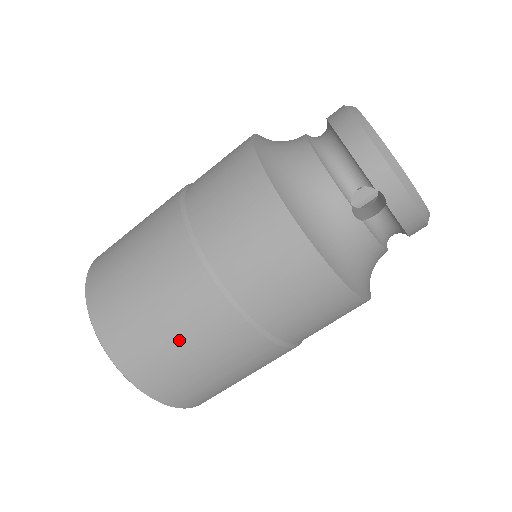
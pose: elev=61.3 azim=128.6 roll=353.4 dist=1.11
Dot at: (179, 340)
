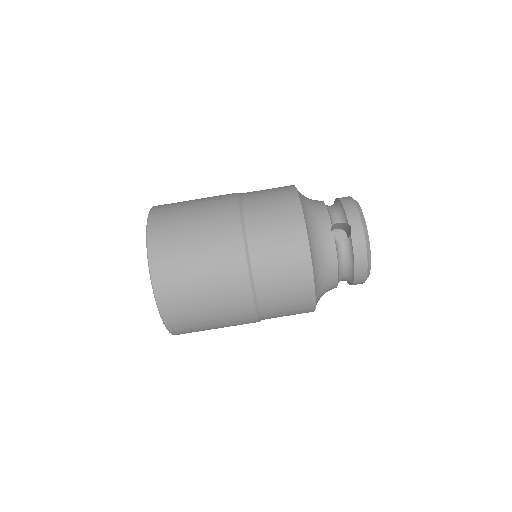
Dot at: (198, 241)
